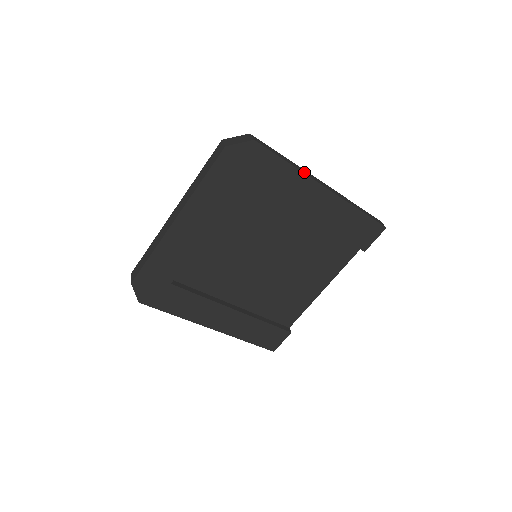
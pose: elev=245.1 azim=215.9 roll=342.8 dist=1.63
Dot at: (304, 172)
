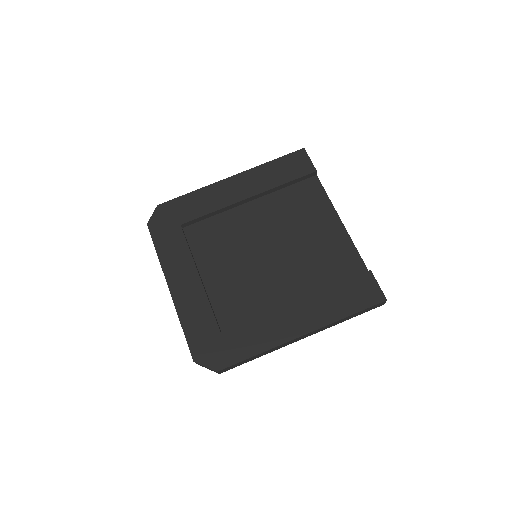
Dot at: (208, 187)
